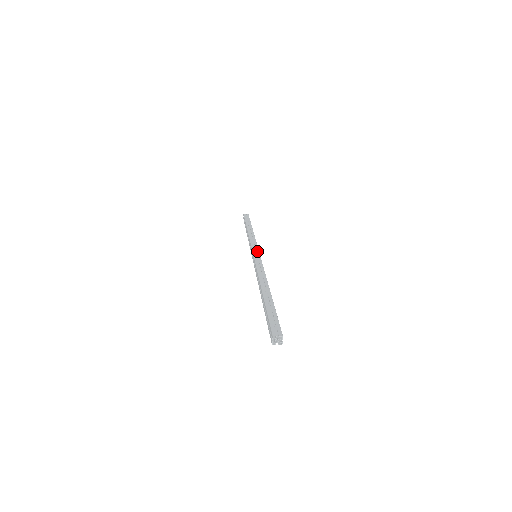
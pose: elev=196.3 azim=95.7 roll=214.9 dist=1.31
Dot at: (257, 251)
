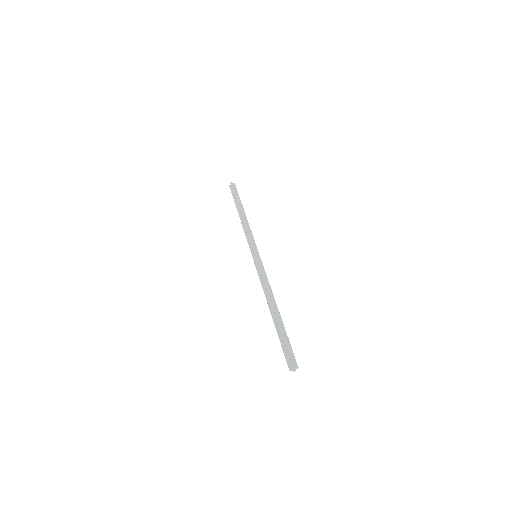
Dot at: (257, 252)
